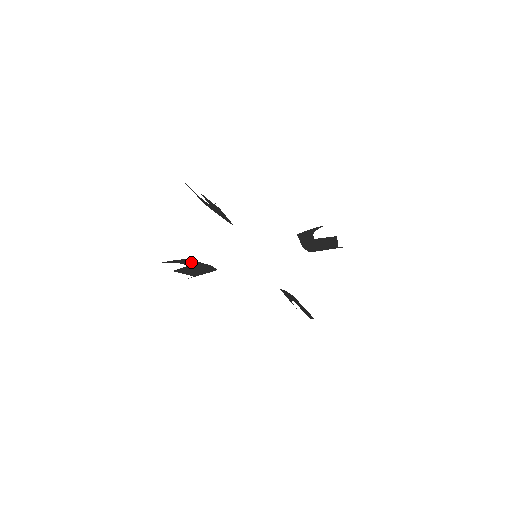
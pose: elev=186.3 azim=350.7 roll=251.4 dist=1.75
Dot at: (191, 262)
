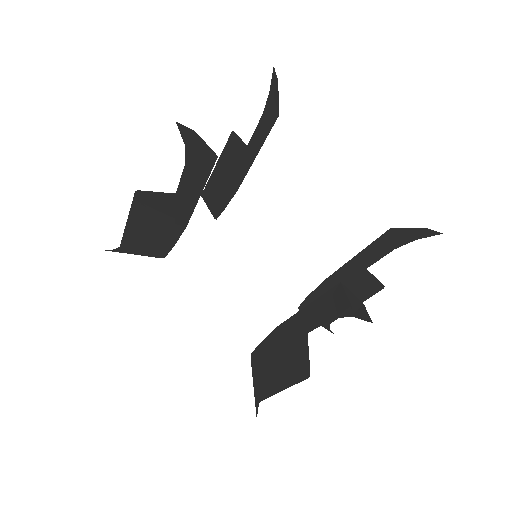
Dot at: (195, 181)
